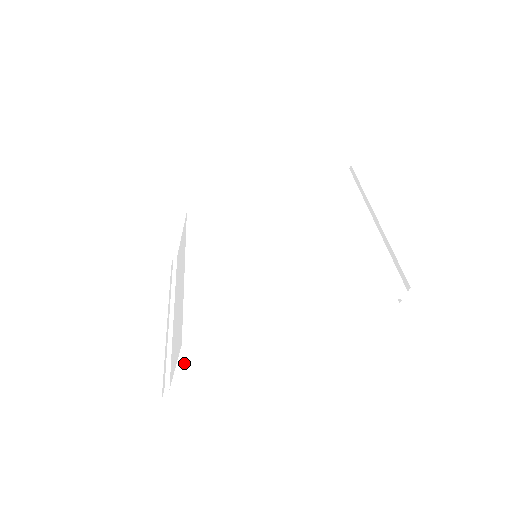
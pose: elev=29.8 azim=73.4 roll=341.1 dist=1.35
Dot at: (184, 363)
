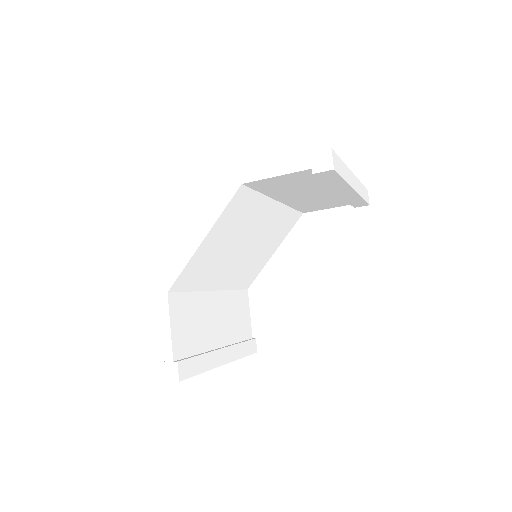
Dot at: (167, 316)
